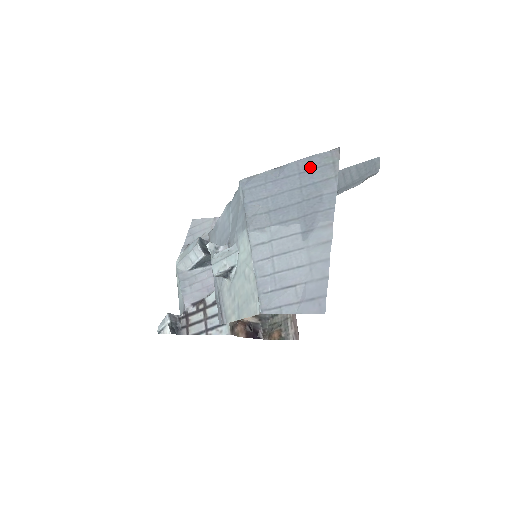
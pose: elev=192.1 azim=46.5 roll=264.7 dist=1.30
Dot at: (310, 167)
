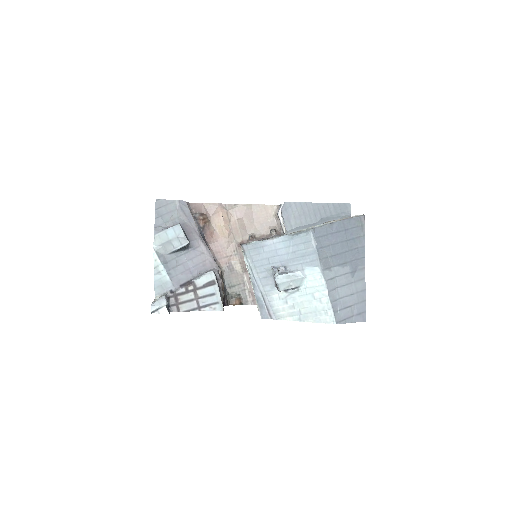
Dot at: (350, 226)
